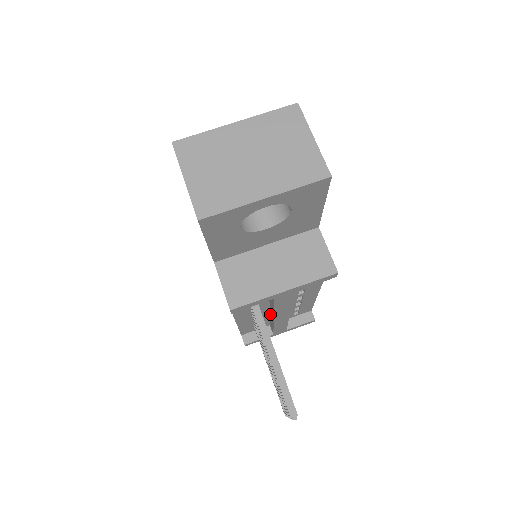
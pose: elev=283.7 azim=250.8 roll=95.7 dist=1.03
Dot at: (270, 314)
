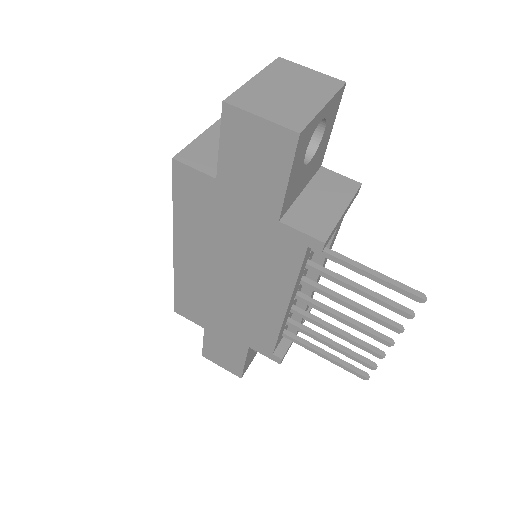
Dot at: occluded
